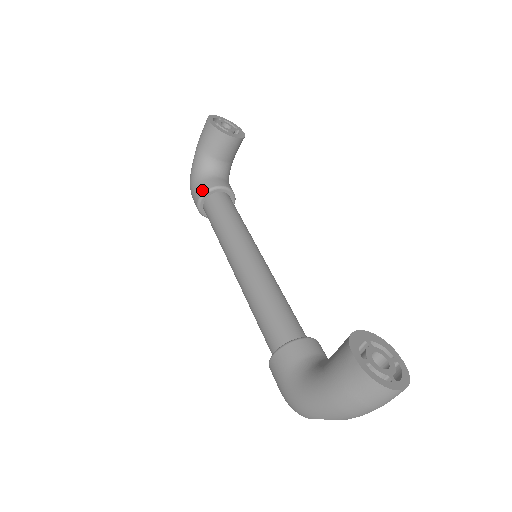
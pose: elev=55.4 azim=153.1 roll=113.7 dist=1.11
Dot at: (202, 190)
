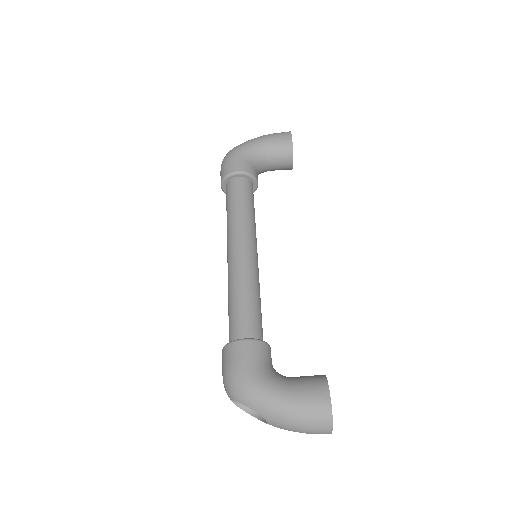
Dot at: (246, 169)
